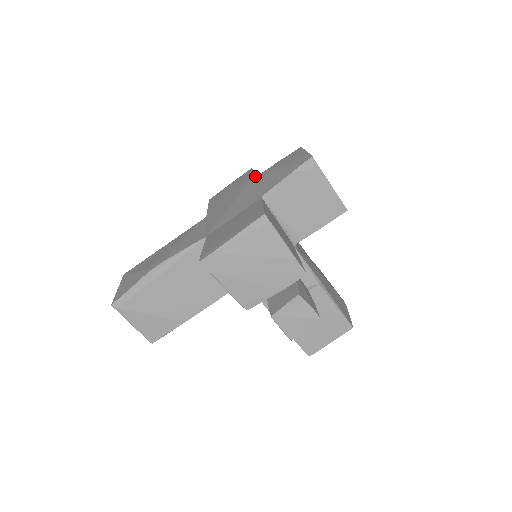
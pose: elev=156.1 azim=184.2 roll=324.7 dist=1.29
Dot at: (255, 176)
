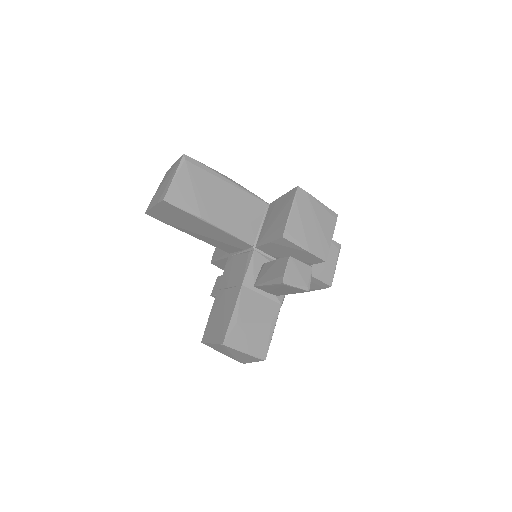
Dot at: occluded
